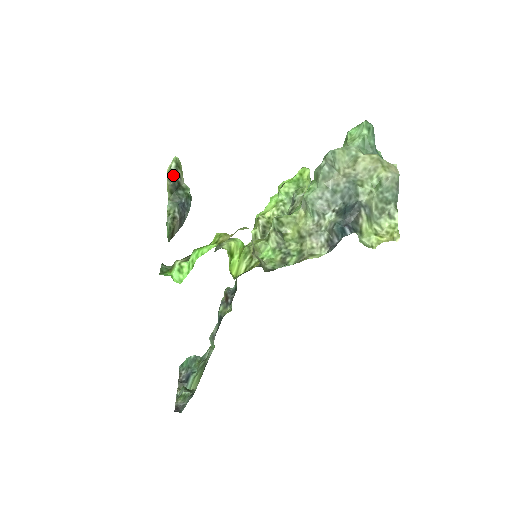
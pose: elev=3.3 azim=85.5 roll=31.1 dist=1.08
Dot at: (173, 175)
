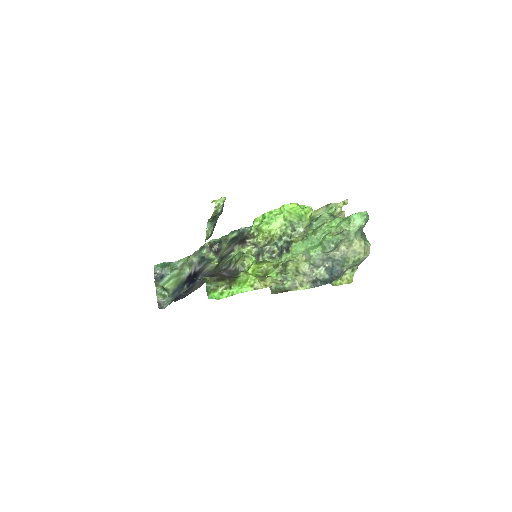
Dot at: (219, 211)
